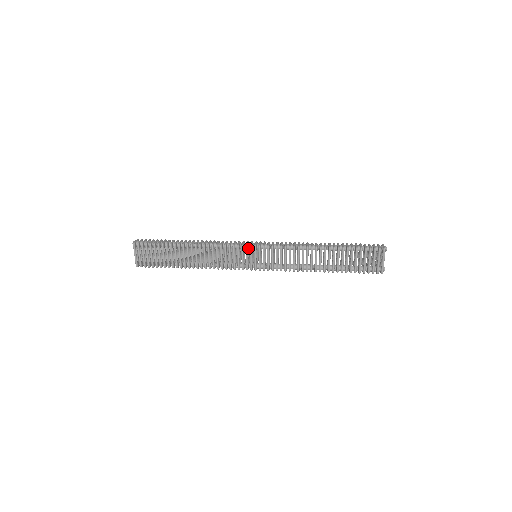
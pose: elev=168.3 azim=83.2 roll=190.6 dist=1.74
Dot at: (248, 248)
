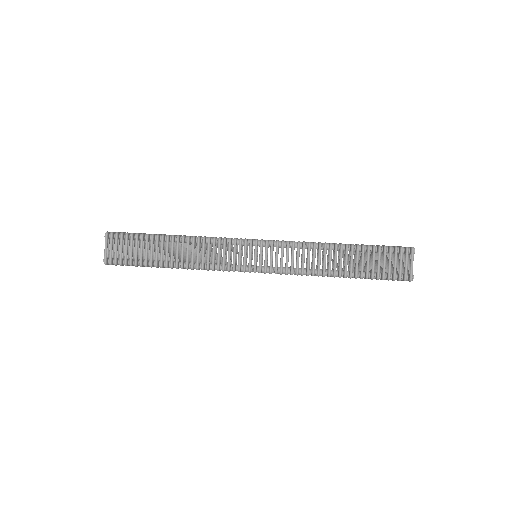
Dot at: (247, 244)
